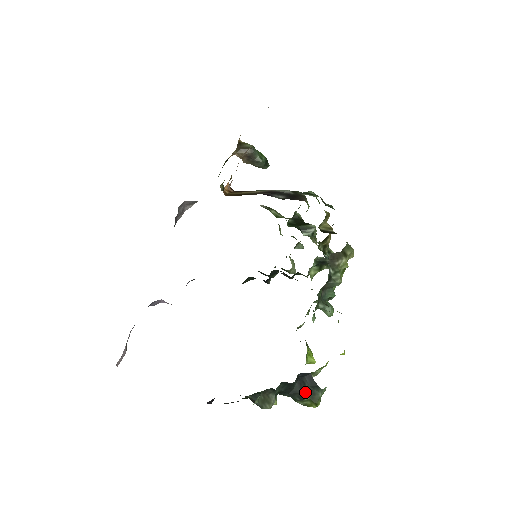
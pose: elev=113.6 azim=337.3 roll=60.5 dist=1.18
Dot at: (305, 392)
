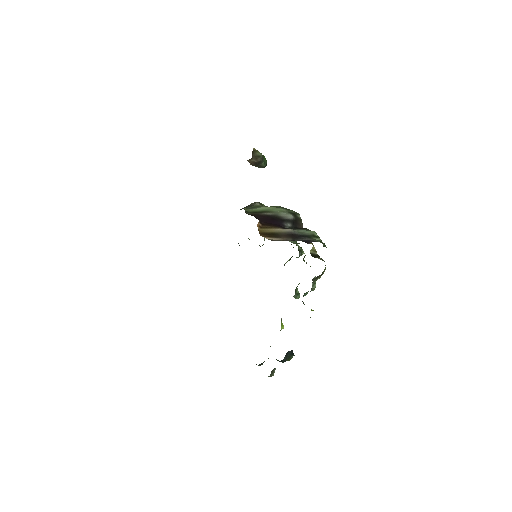
Dot at: occluded
